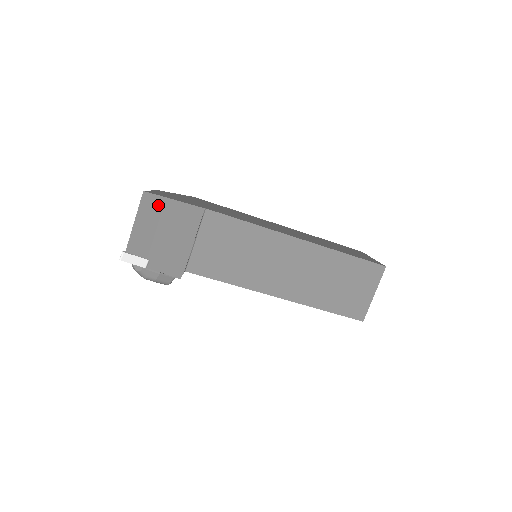
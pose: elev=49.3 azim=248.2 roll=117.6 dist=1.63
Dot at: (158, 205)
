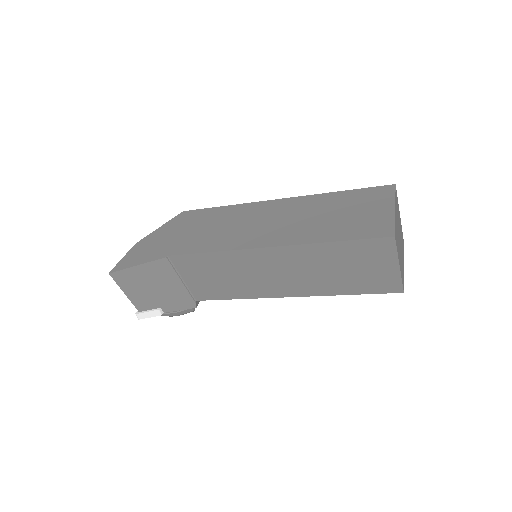
Dot at: (128, 275)
